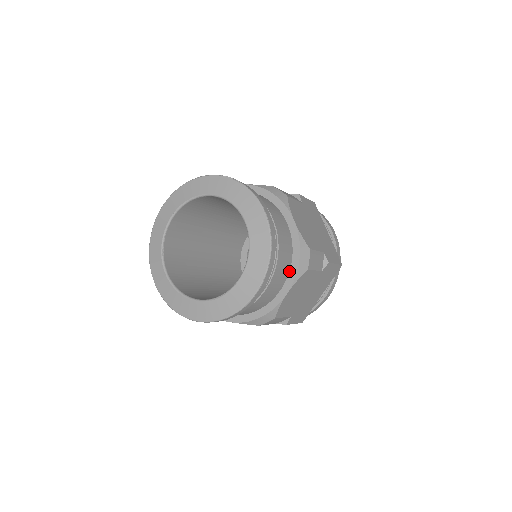
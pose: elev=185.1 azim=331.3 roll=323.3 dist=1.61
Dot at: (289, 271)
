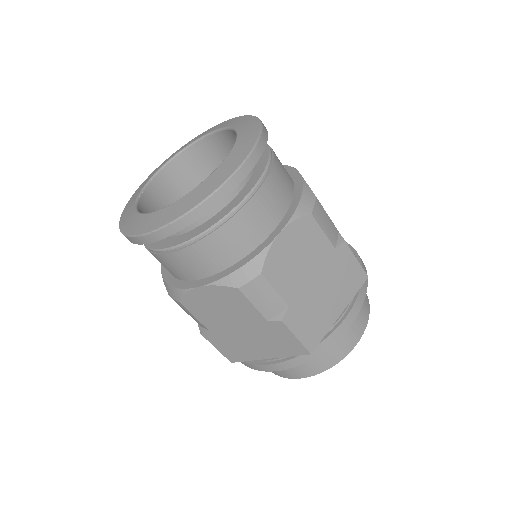
Dot at: (286, 212)
